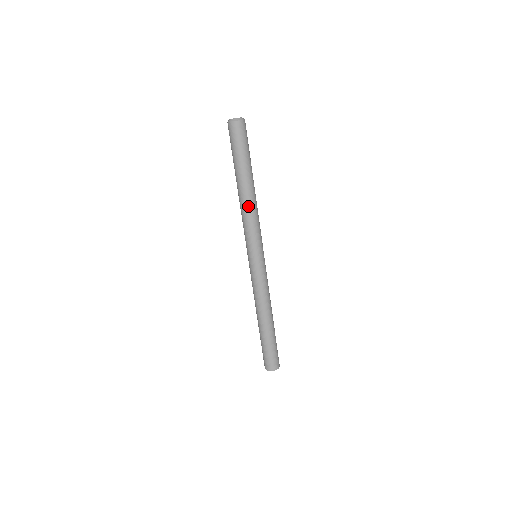
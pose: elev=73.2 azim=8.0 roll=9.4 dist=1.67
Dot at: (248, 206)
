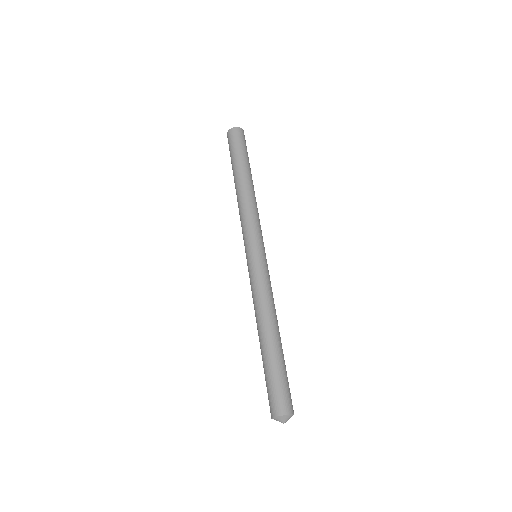
Dot at: (254, 198)
